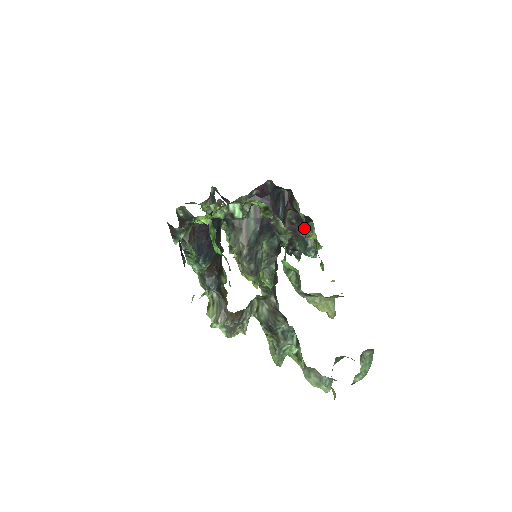
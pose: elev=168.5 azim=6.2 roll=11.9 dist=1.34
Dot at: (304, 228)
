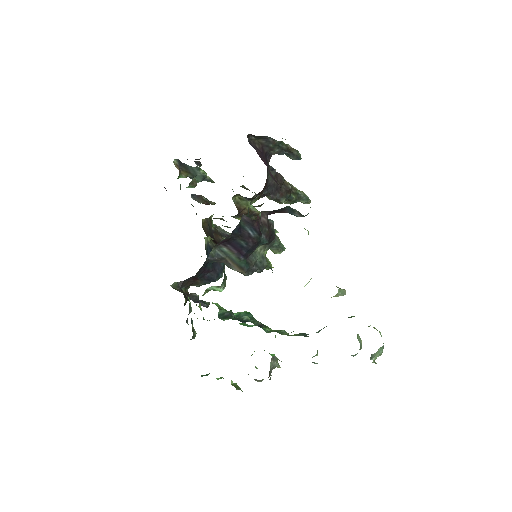
Dot at: occluded
